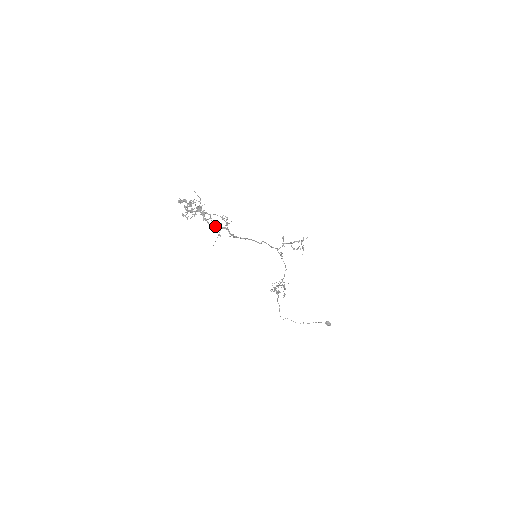
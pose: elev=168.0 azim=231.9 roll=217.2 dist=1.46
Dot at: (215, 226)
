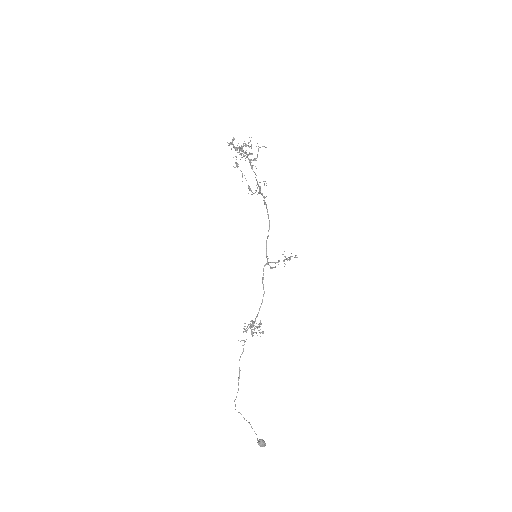
Dot at: occluded
